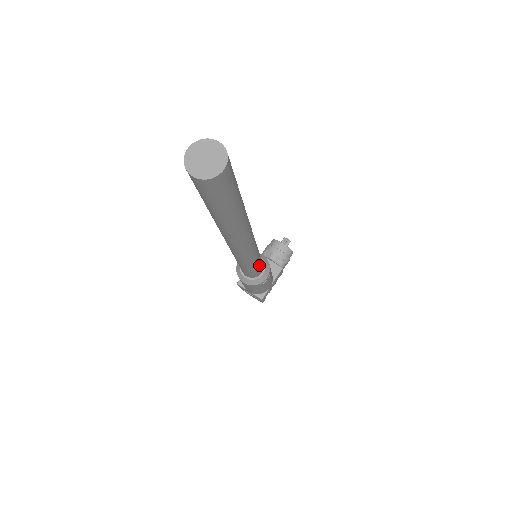
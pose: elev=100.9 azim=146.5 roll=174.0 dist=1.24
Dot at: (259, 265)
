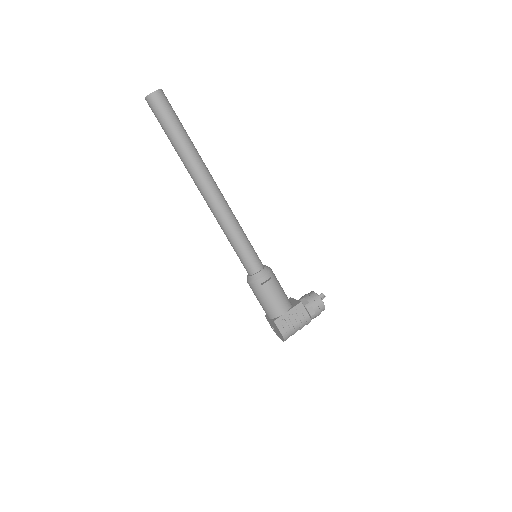
Dot at: (248, 250)
